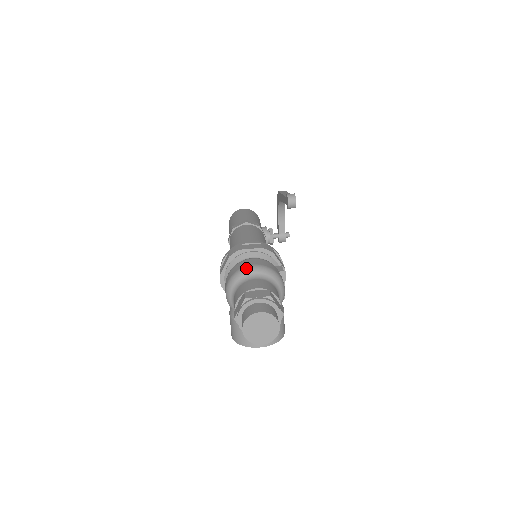
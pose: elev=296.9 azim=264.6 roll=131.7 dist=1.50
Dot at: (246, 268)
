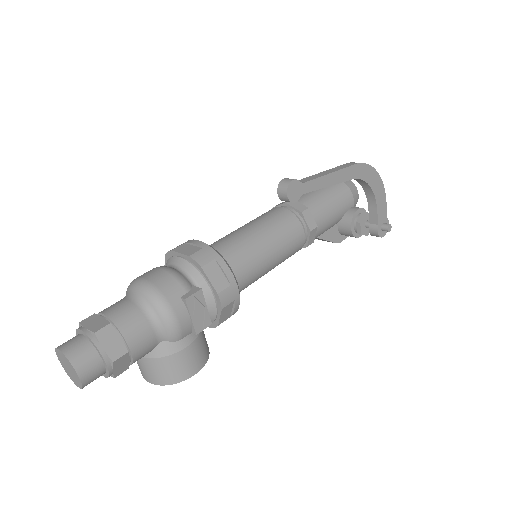
Dot at: (135, 280)
